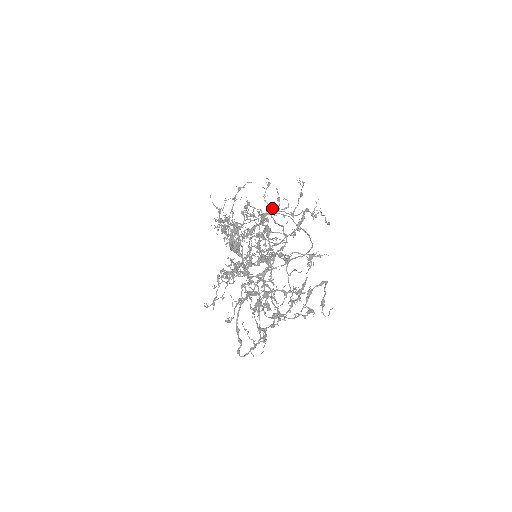
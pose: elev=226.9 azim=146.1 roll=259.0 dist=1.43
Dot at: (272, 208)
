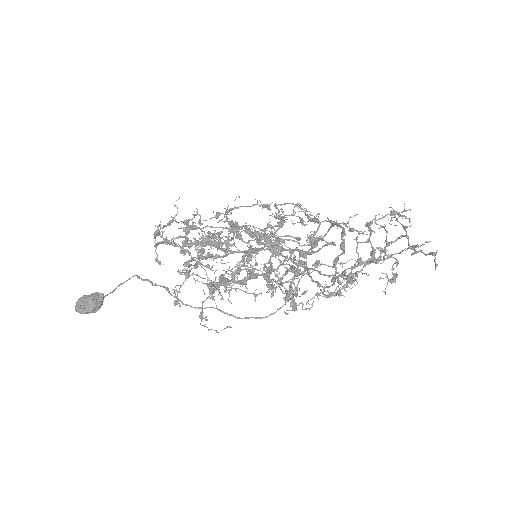
Dot at: occluded
